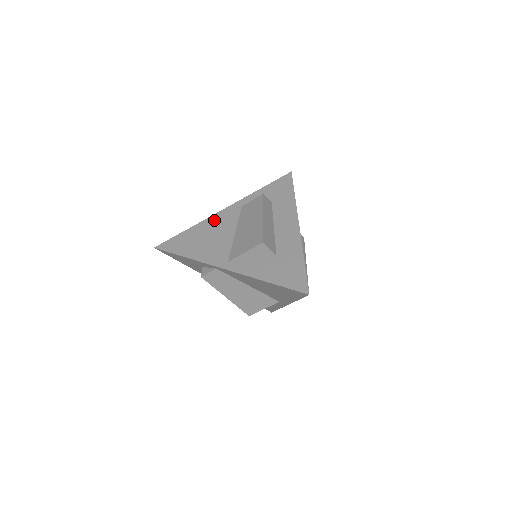
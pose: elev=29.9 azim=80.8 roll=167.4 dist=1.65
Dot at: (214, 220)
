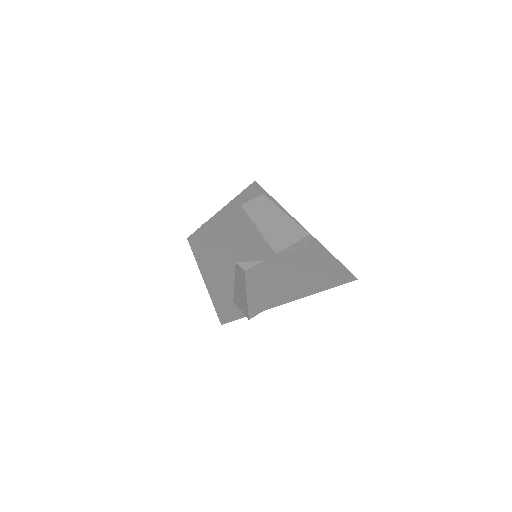
Dot at: (226, 215)
